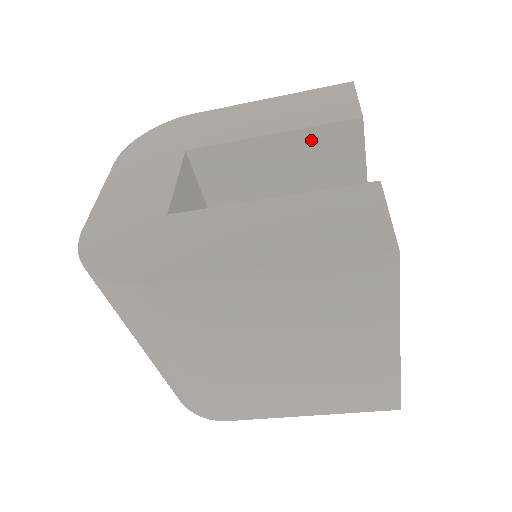
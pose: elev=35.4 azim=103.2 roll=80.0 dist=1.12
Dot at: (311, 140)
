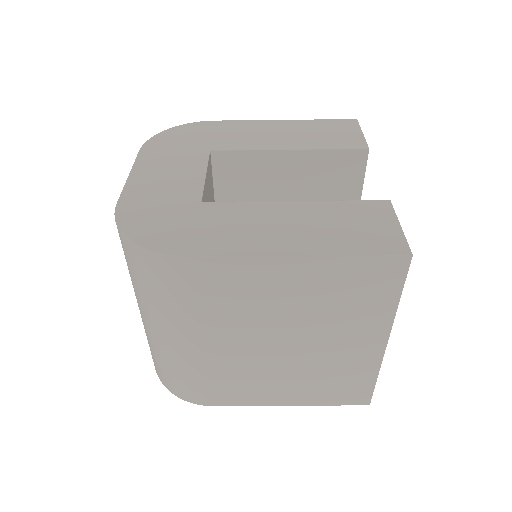
Dot at: (322, 161)
